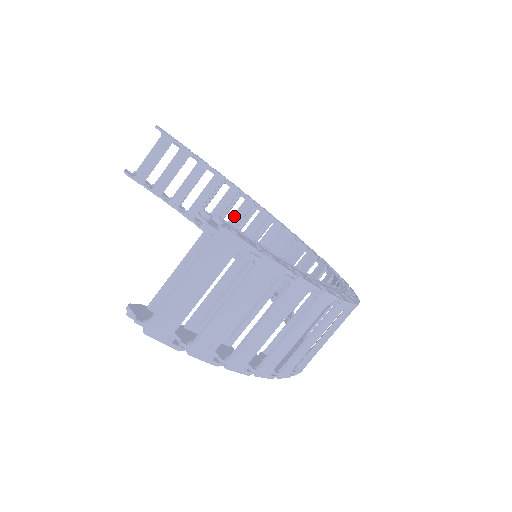
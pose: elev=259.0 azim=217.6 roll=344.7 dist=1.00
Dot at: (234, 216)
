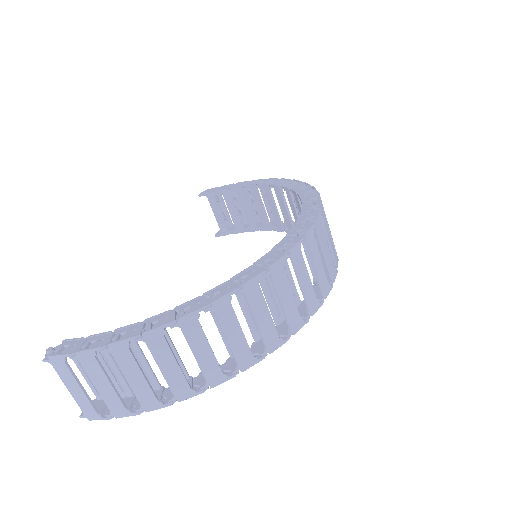
Dot at: (281, 206)
